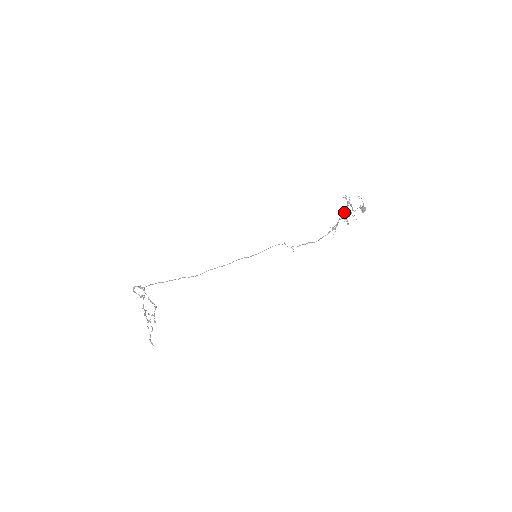
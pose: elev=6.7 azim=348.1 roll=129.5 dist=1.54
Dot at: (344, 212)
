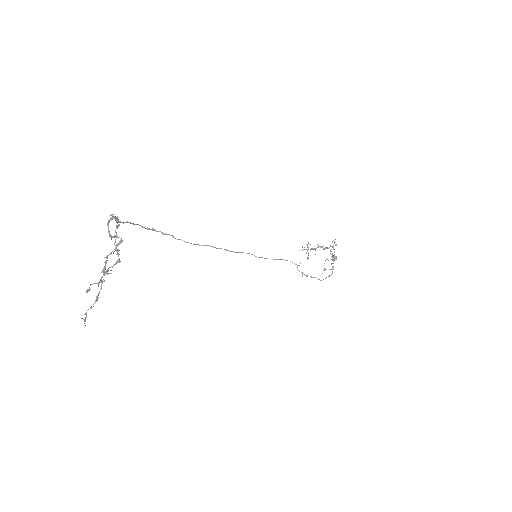
Dot at: (316, 248)
